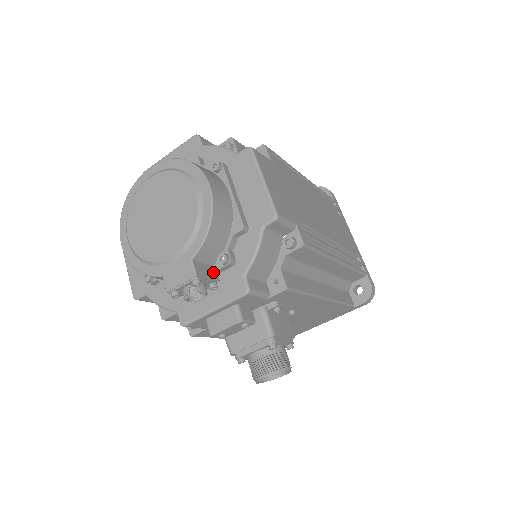
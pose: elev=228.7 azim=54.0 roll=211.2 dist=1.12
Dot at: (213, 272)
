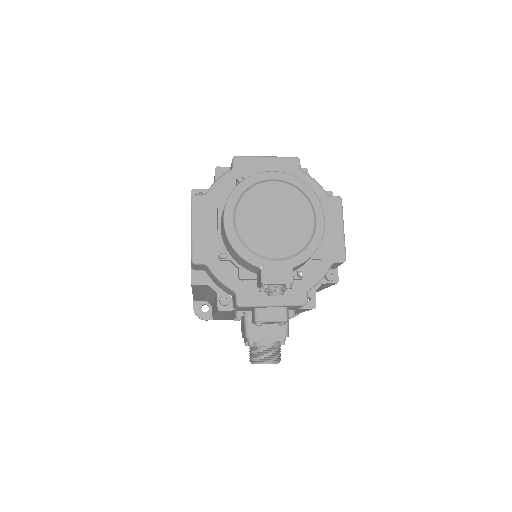
Dot at: occluded
